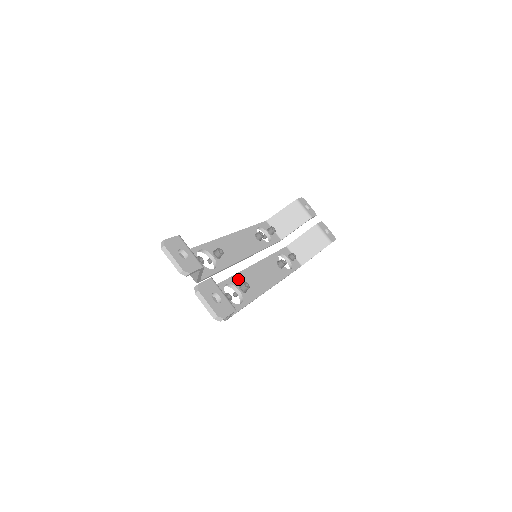
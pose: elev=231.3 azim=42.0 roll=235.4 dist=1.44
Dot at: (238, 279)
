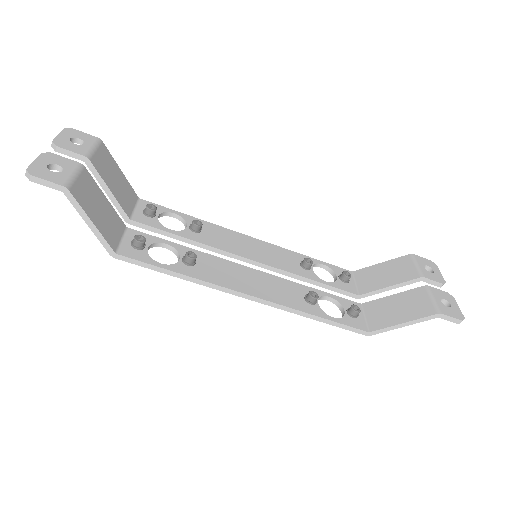
Dot at: occluded
